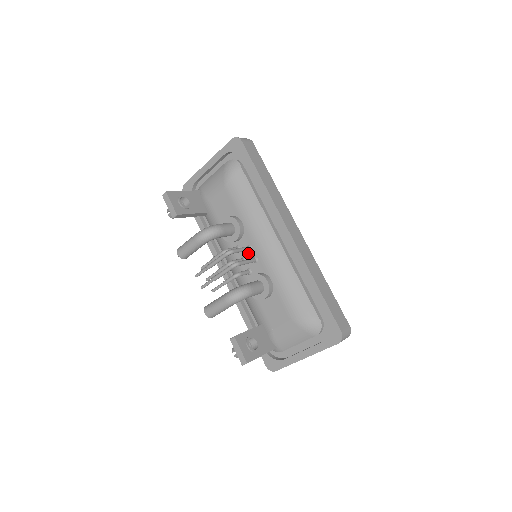
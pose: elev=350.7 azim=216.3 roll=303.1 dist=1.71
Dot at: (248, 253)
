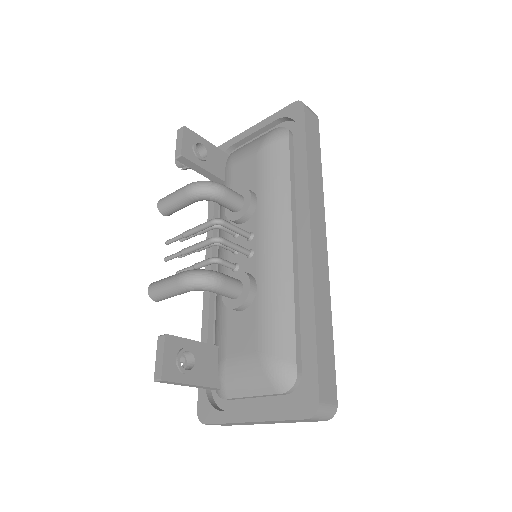
Dot at: (246, 242)
